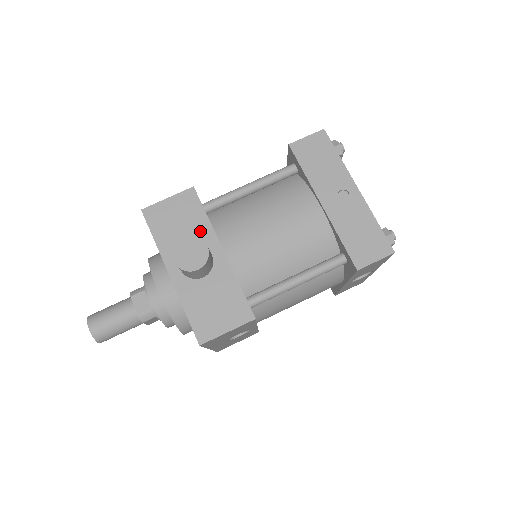
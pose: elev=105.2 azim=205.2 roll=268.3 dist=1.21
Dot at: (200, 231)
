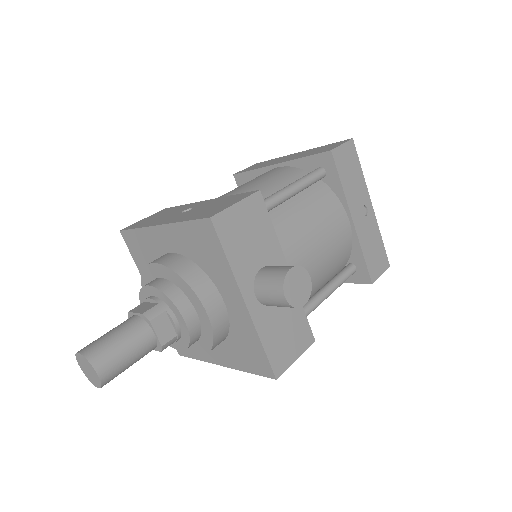
Dot at: (269, 247)
